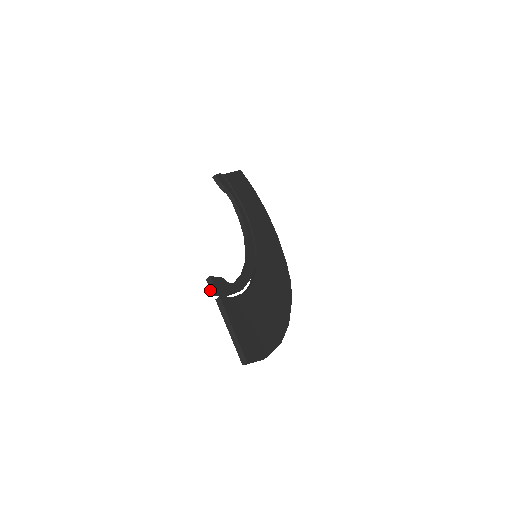
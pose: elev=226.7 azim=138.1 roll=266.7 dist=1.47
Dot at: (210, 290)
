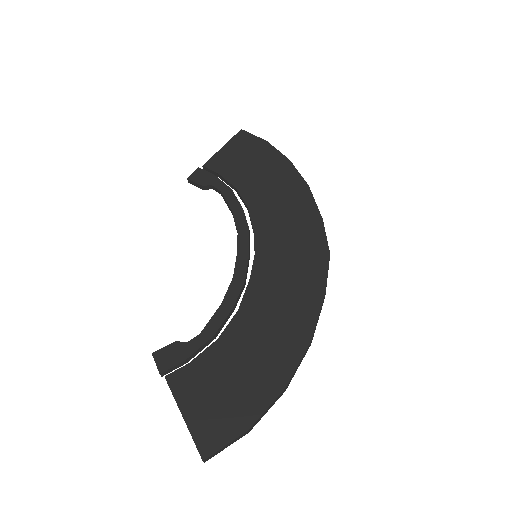
Dot at: (158, 370)
